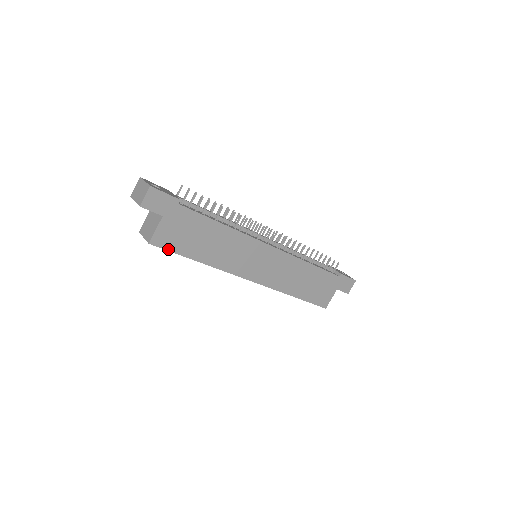
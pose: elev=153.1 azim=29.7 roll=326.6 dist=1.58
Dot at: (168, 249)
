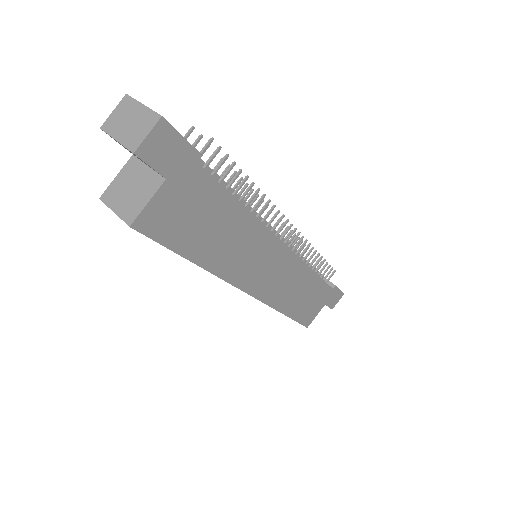
Dot at: (157, 239)
